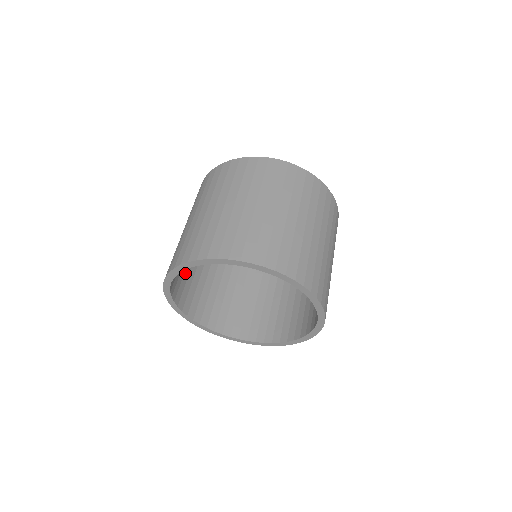
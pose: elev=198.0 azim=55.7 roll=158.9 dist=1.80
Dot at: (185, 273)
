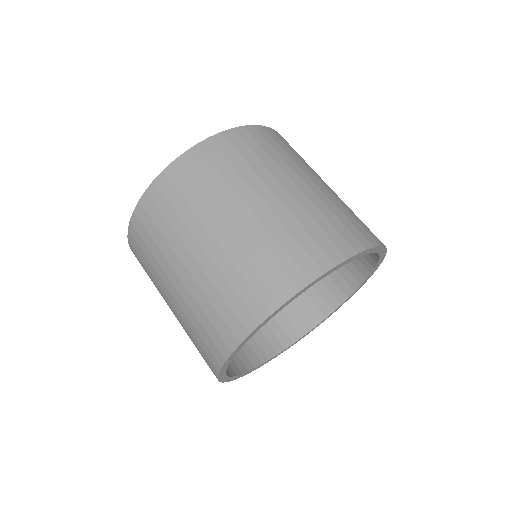
Dot at: occluded
